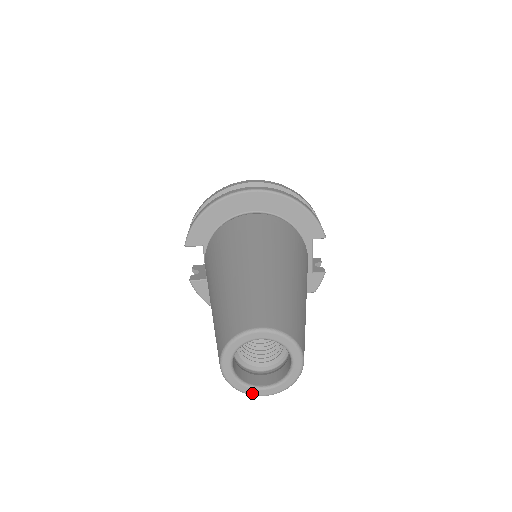
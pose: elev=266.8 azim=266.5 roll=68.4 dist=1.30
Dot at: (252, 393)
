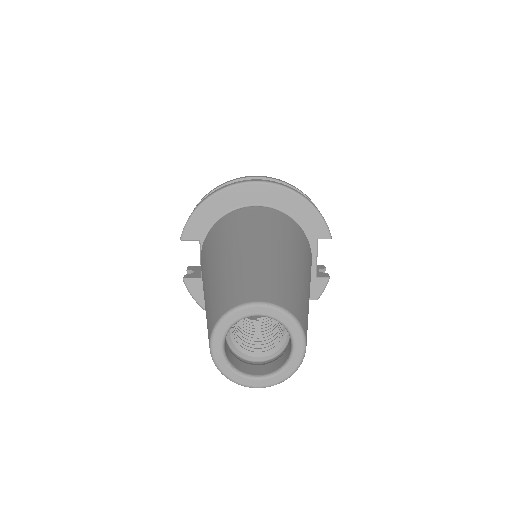
Dot at: (245, 383)
